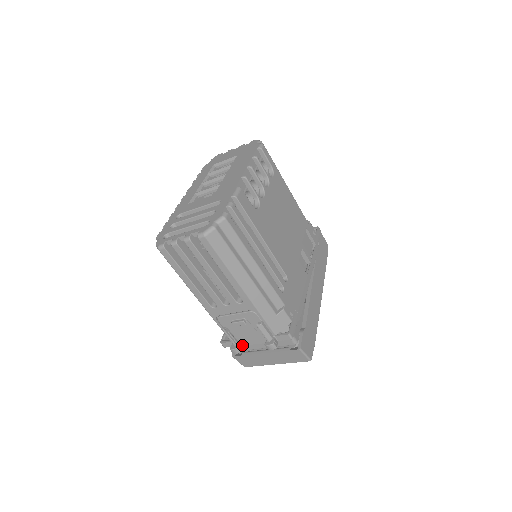
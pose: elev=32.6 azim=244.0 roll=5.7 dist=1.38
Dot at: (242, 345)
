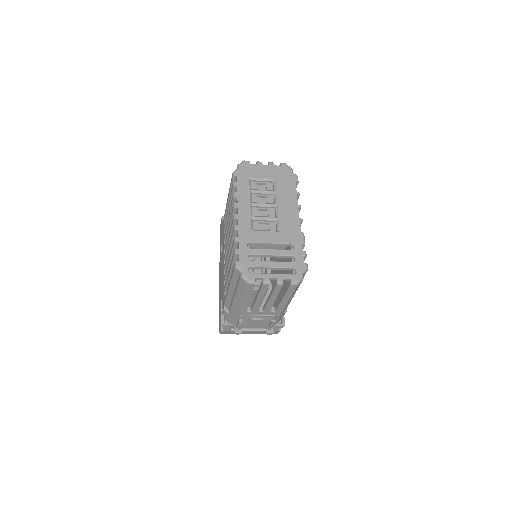
Dot at: (241, 327)
